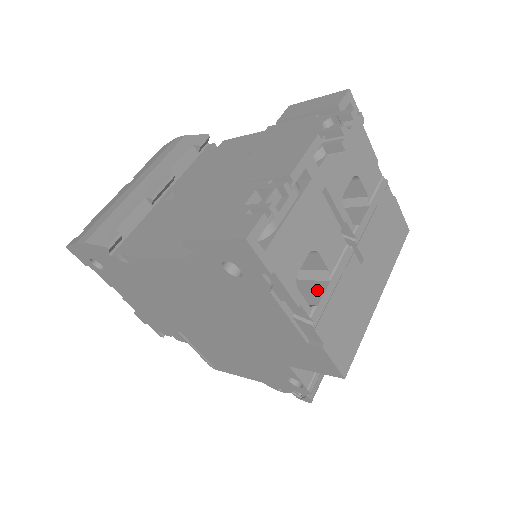
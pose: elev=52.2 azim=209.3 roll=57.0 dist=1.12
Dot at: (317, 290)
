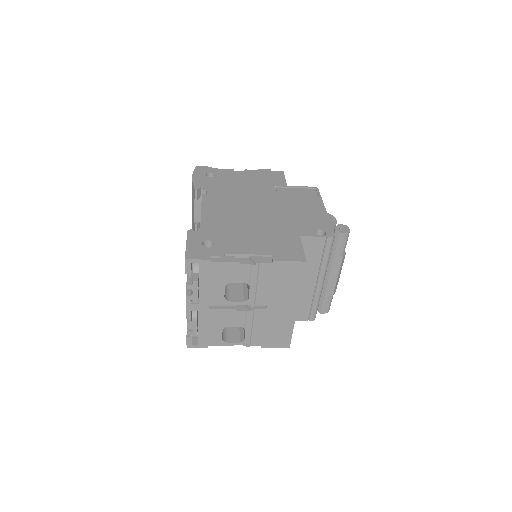
Dot at: (244, 331)
